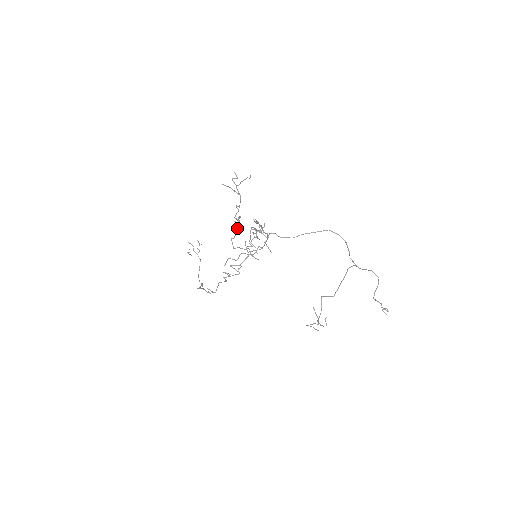
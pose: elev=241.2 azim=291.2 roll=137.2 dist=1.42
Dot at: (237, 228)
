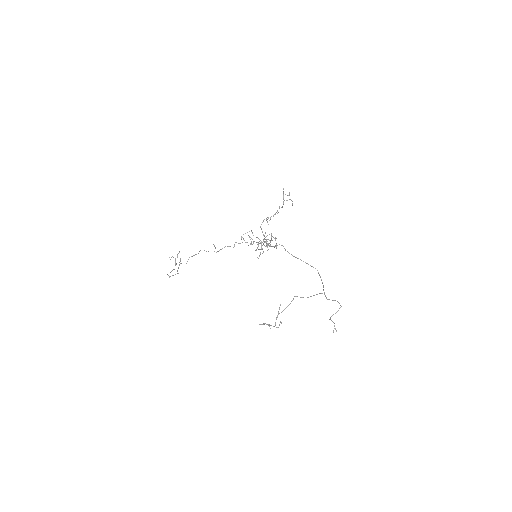
Dot at: (274, 214)
